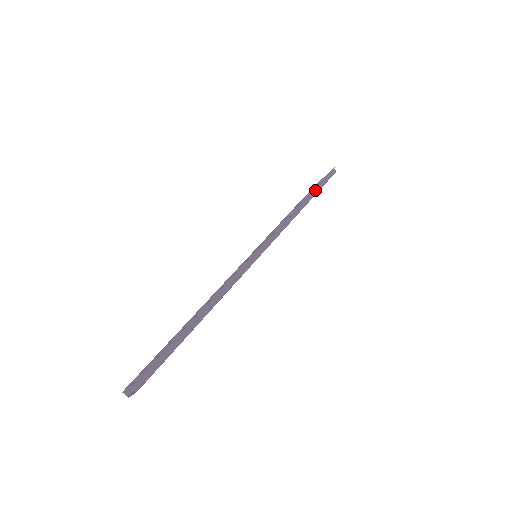
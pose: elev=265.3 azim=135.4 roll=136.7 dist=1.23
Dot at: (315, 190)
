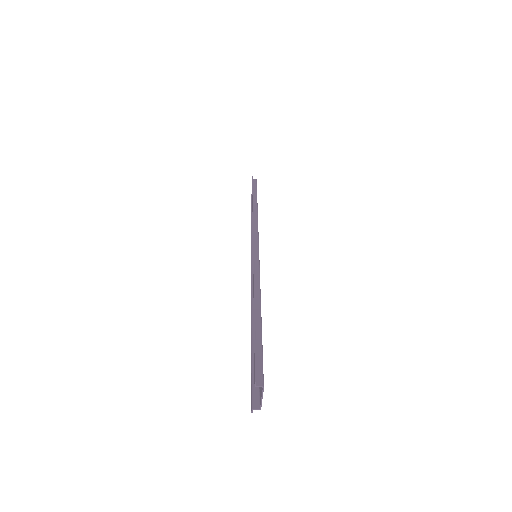
Dot at: (254, 195)
